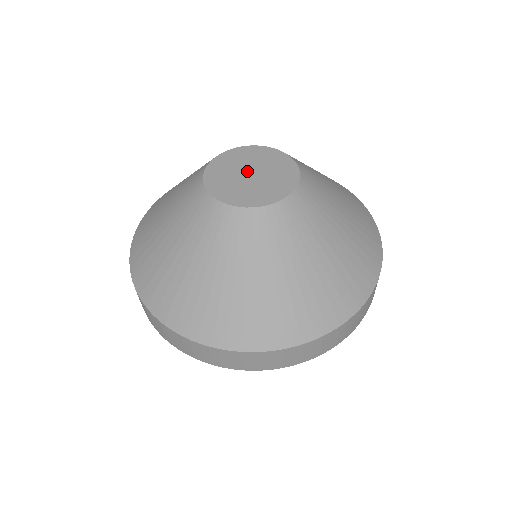
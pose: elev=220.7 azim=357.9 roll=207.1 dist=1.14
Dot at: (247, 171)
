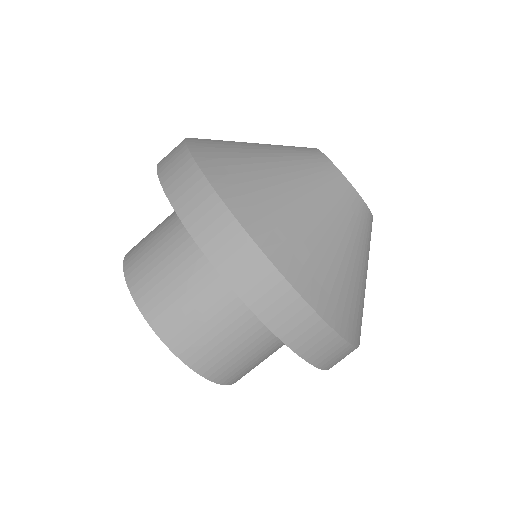
Dot at: occluded
